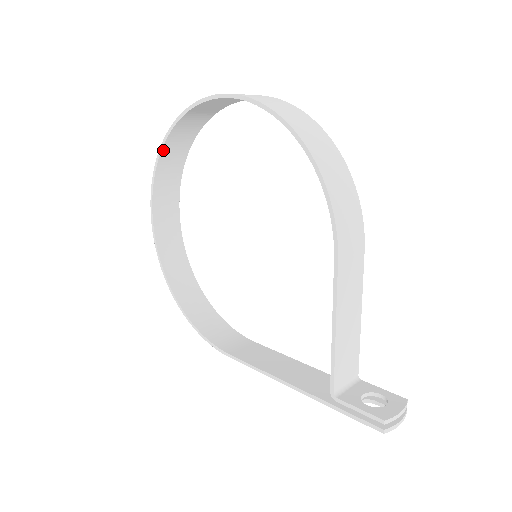
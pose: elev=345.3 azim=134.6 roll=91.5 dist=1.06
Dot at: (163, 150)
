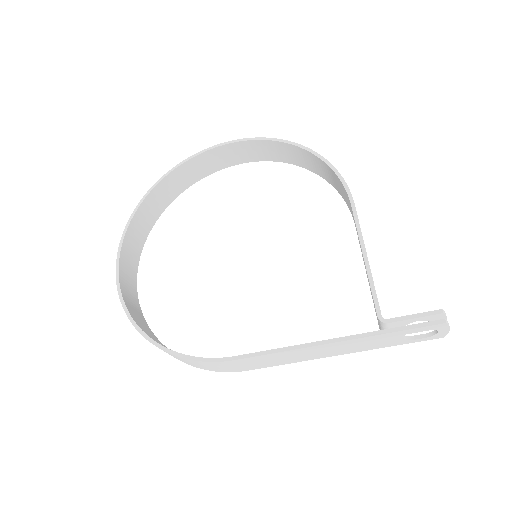
Dot at: (146, 199)
